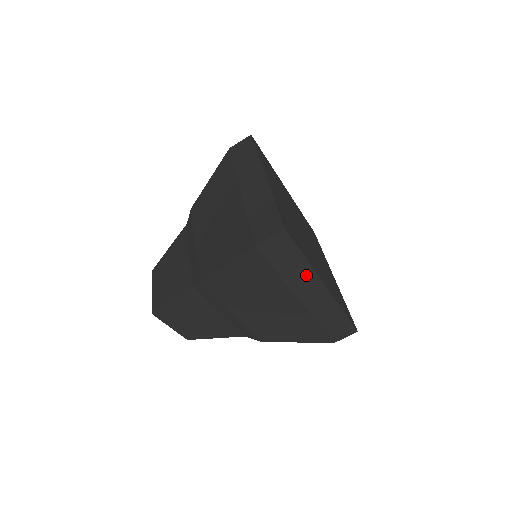
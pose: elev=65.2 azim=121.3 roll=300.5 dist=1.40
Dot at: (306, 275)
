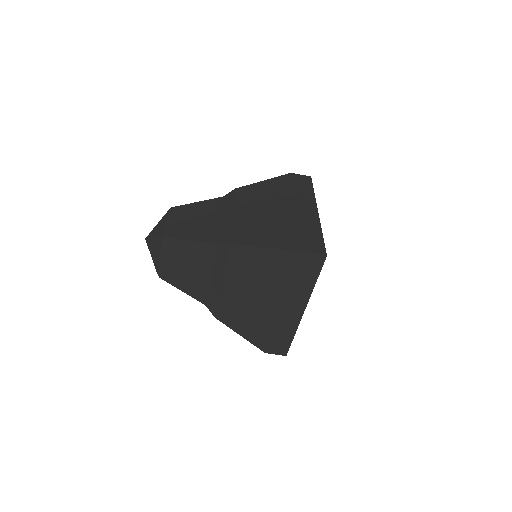
Dot at: (304, 294)
